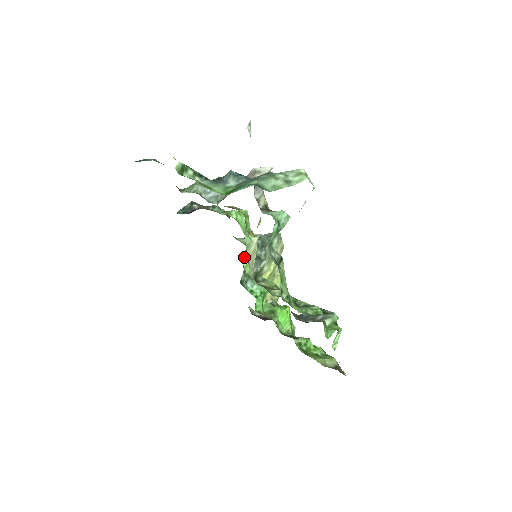
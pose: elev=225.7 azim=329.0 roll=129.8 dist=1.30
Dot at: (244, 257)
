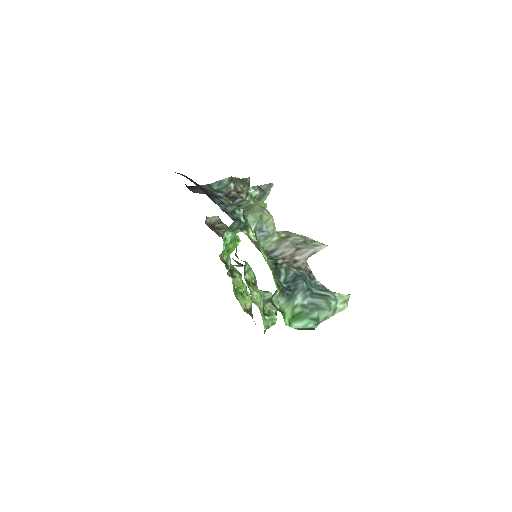
Dot at: occluded
